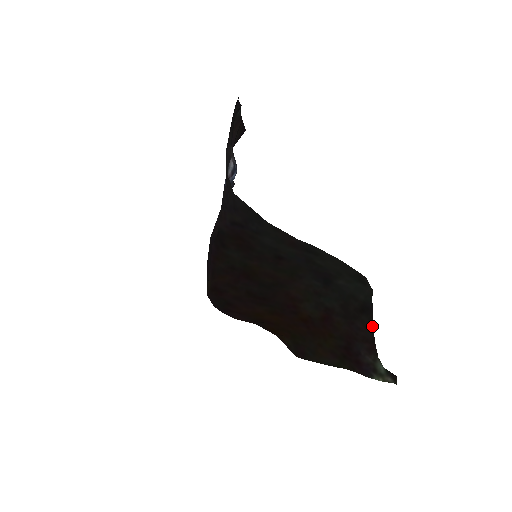
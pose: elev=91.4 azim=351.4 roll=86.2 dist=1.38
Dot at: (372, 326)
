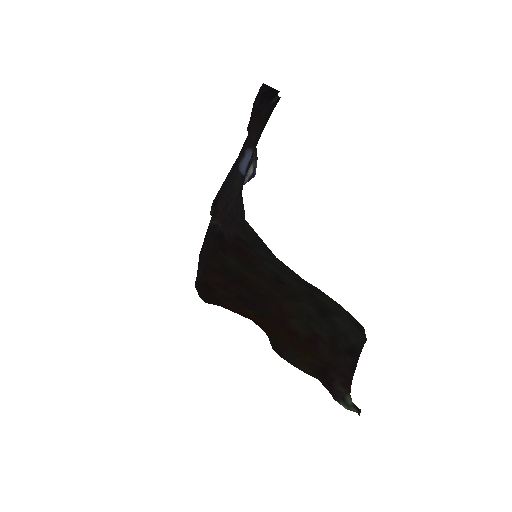
Dot at: (354, 369)
